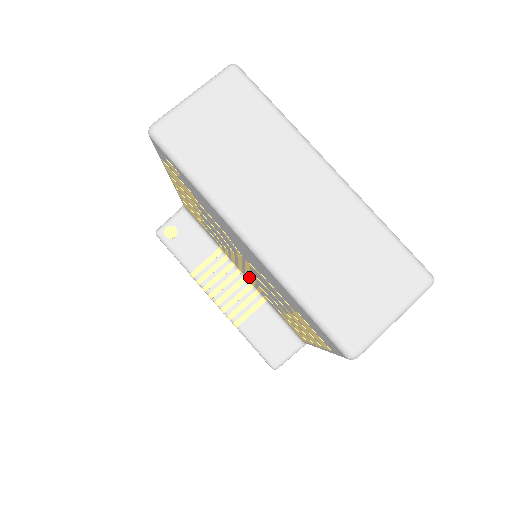
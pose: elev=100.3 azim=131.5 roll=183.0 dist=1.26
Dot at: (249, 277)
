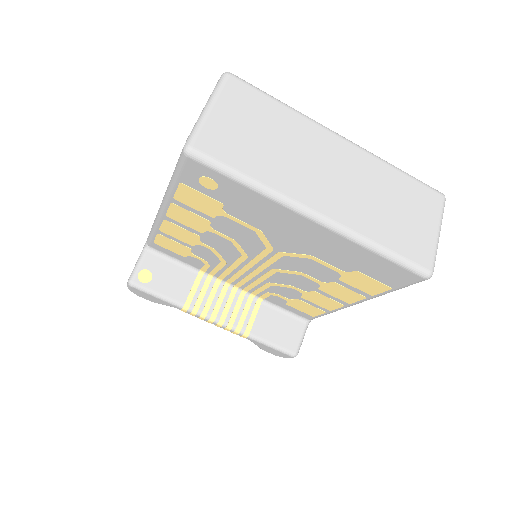
Dot at: (249, 281)
